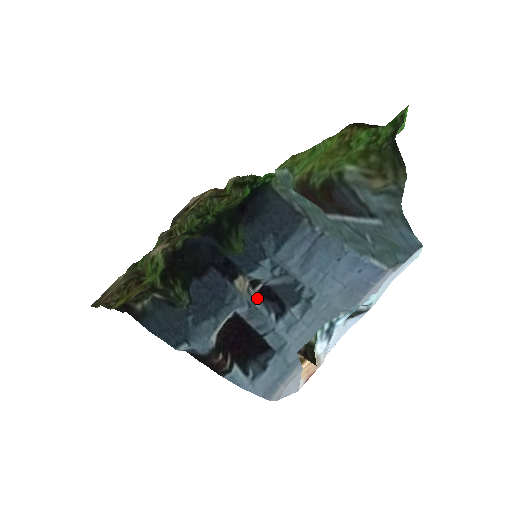
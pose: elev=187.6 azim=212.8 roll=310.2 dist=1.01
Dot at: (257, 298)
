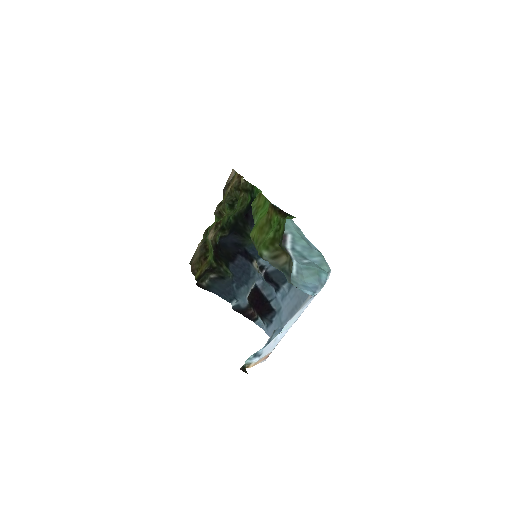
Dot at: (264, 278)
